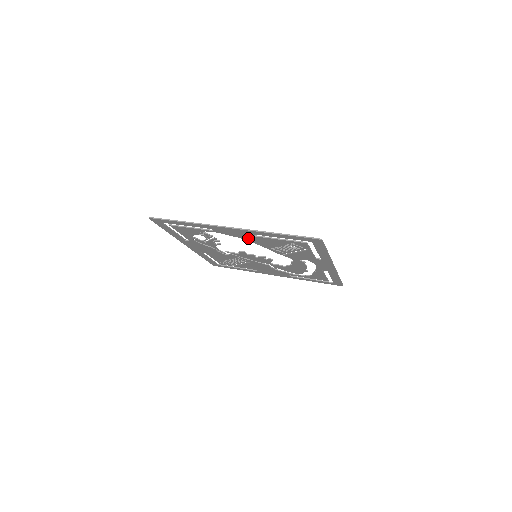
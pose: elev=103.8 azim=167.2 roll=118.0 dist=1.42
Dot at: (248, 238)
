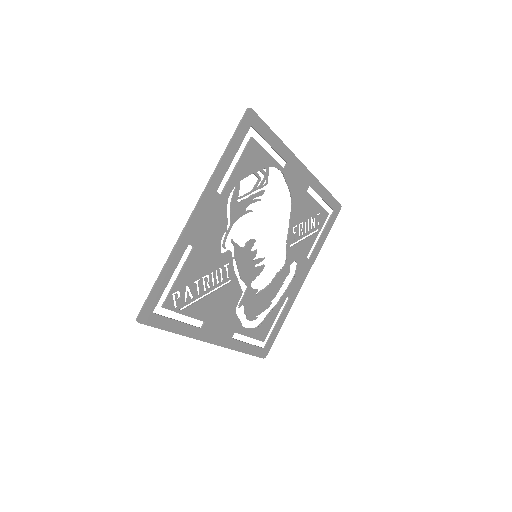
Dot at: (297, 195)
